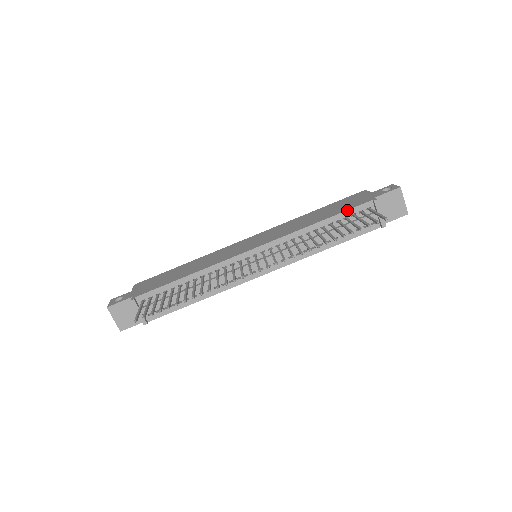
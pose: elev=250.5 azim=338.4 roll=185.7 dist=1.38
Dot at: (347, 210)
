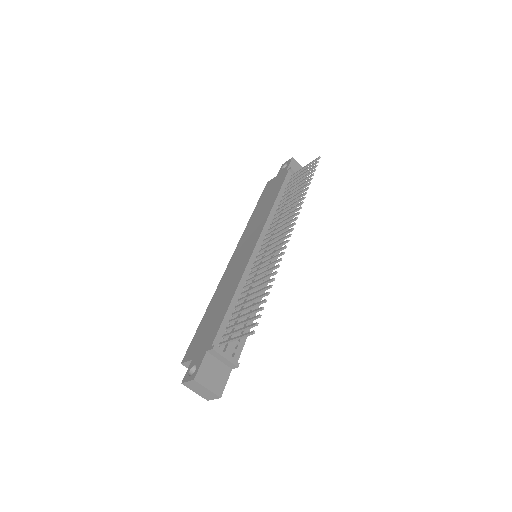
Dot at: (283, 183)
